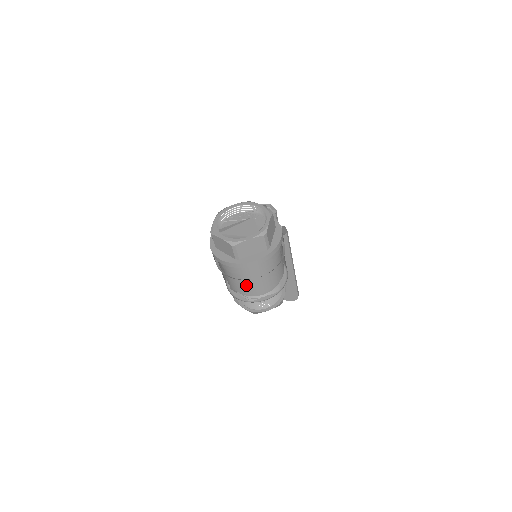
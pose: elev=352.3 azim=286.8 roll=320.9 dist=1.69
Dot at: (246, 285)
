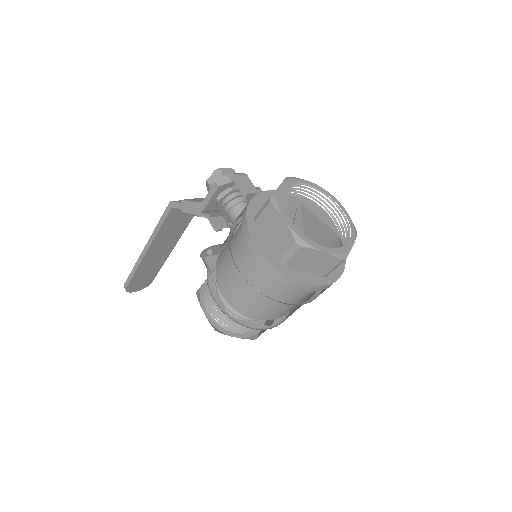
Dot at: (291, 307)
